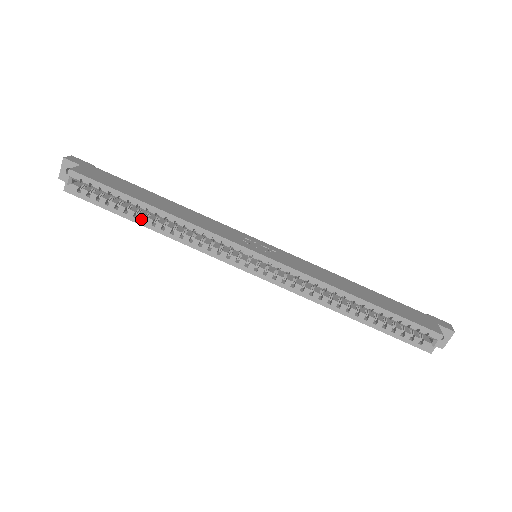
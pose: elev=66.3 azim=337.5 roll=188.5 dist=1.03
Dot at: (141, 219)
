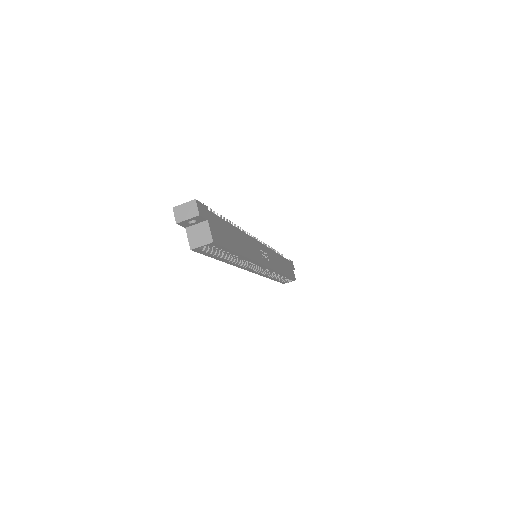
Dot at: (226, 259)
